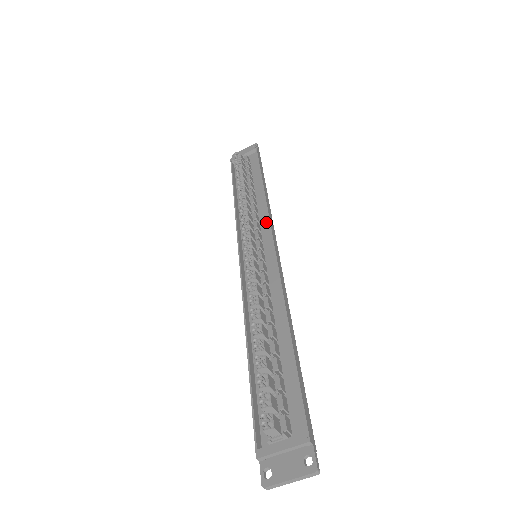
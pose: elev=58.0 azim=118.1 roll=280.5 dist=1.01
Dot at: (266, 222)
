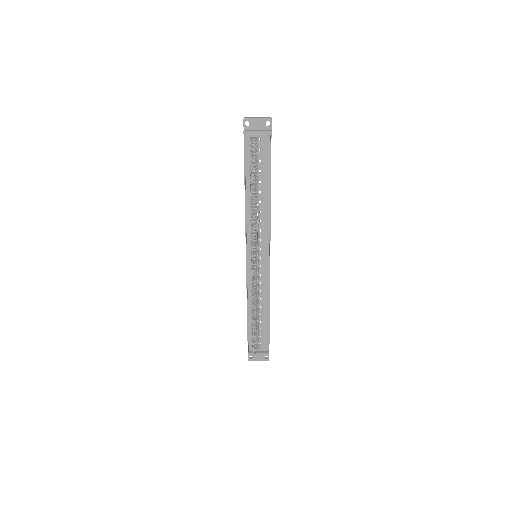
Dot at: (266, 230)
